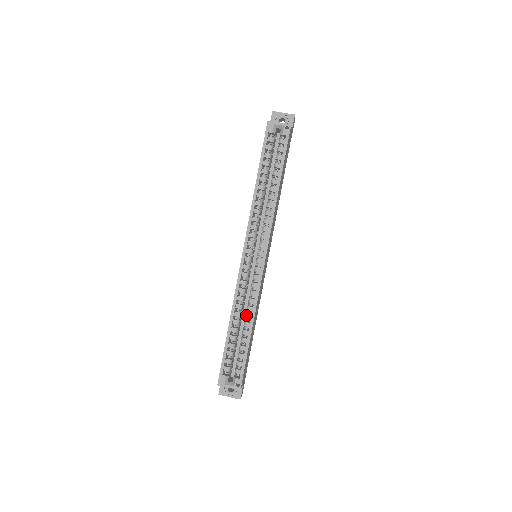
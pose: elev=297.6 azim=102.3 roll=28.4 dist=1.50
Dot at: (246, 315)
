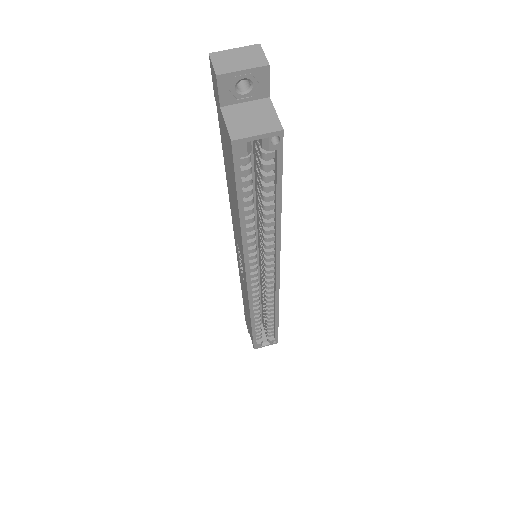
Dot at: (267, 310)
